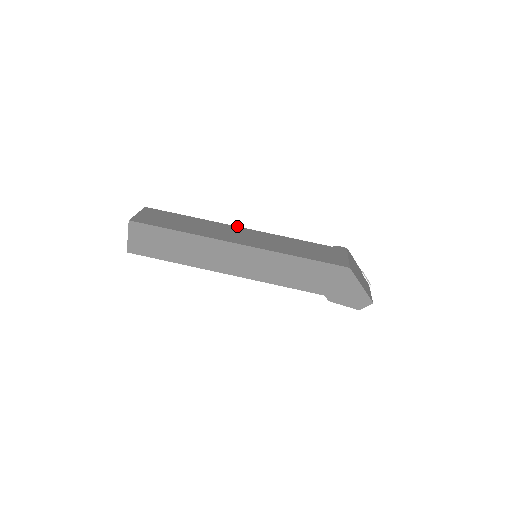
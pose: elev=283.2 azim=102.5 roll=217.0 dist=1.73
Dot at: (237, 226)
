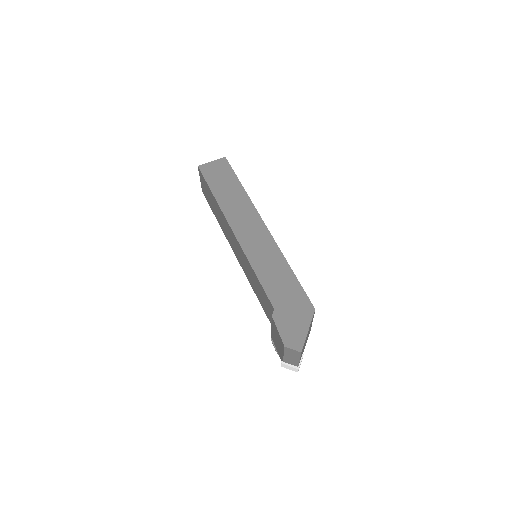
Dot at: occluded
